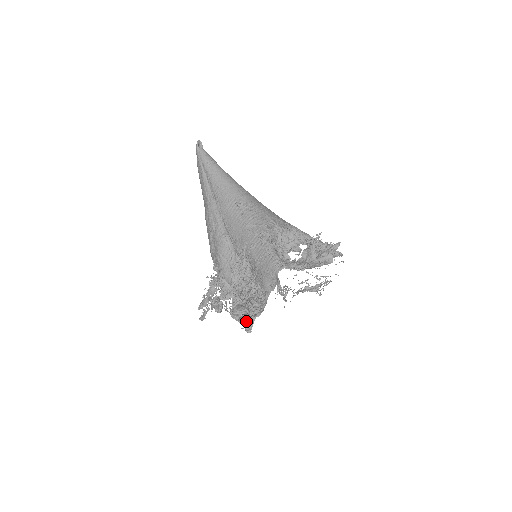
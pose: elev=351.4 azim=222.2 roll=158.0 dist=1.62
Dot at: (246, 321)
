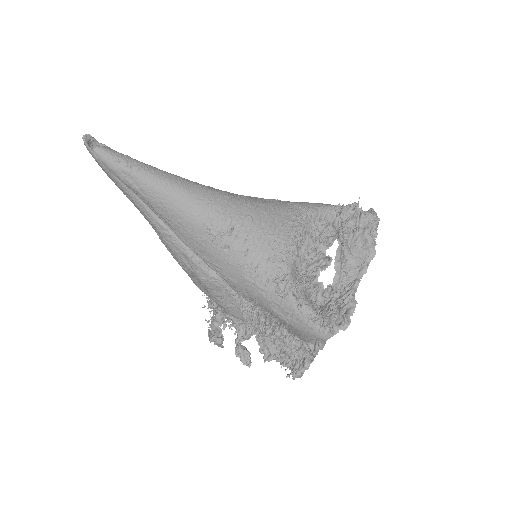
Dot at: (288, 365)
